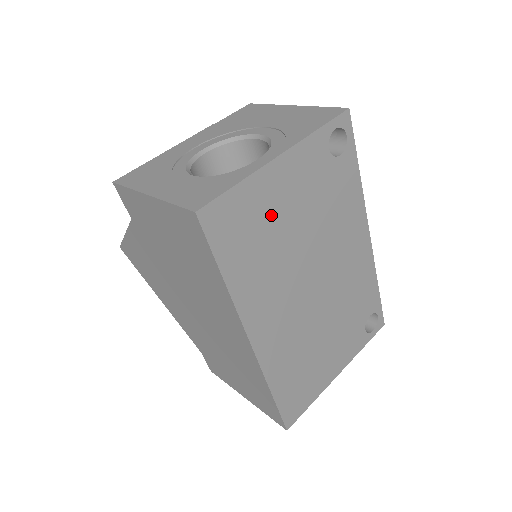
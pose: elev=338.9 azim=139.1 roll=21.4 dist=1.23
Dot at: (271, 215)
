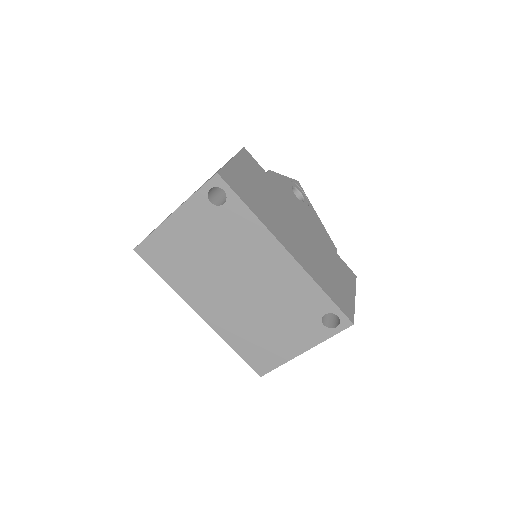
Dot at: (181, 247)
